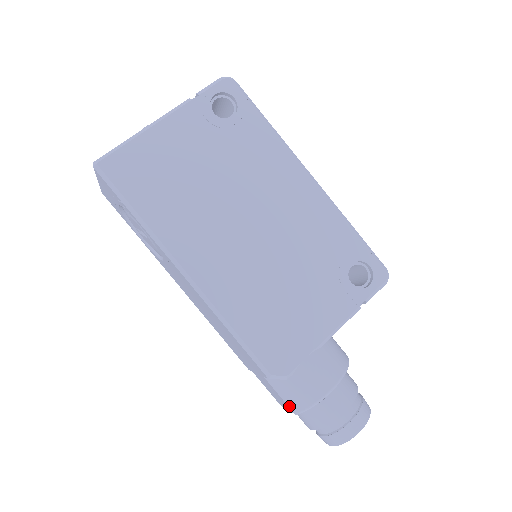
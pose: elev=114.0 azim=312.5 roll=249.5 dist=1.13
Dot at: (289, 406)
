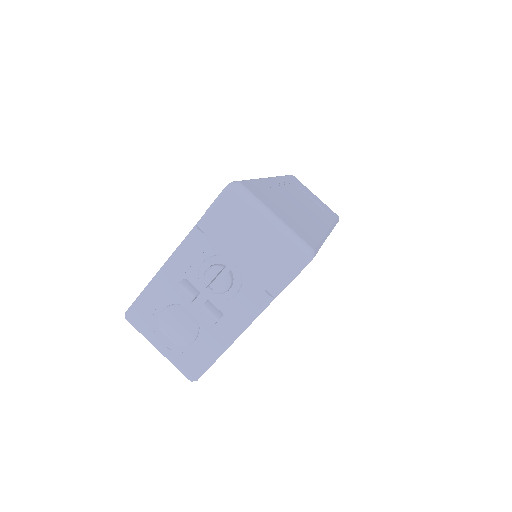
Dot at: occluded
